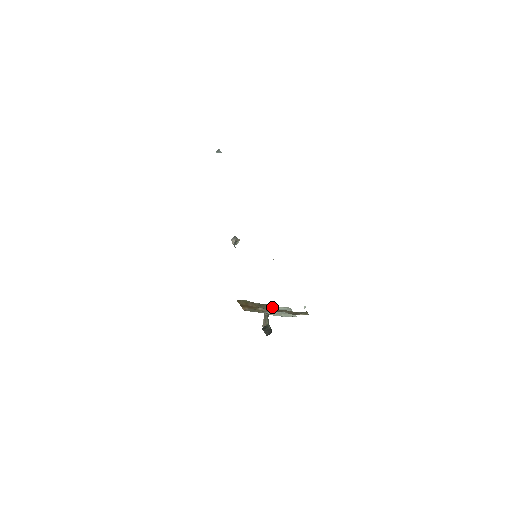
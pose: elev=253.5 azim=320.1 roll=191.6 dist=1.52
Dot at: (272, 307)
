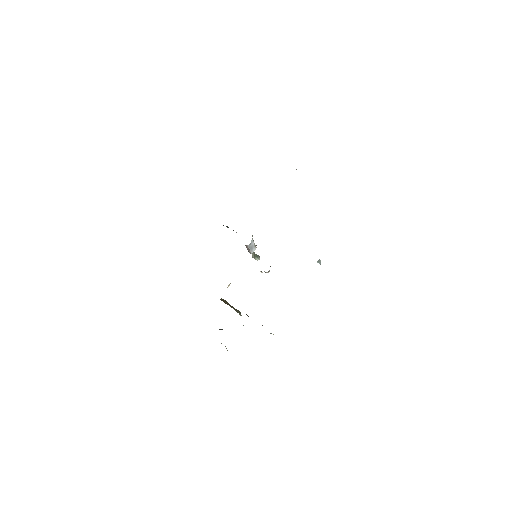
Dot at: occluded
